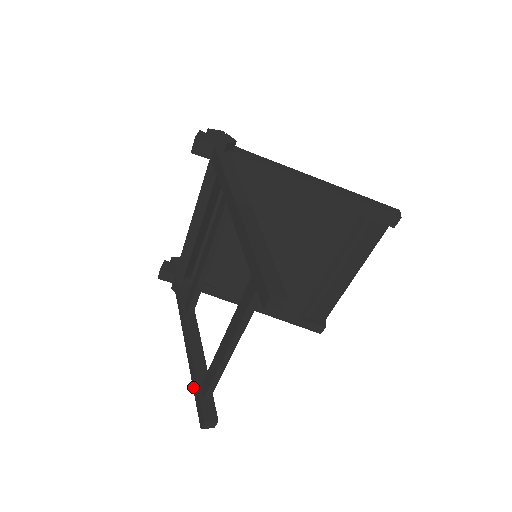
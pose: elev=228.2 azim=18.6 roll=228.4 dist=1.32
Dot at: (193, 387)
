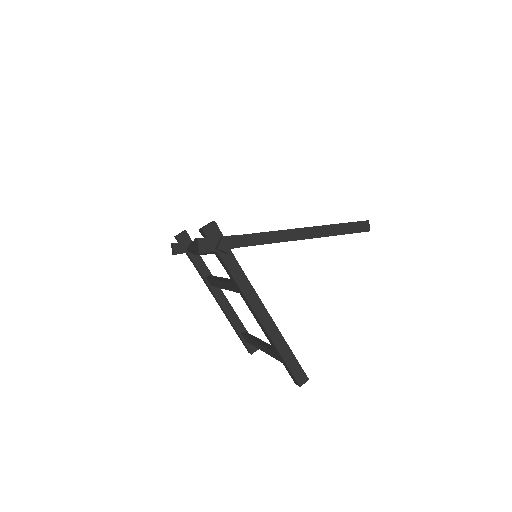
Dot at: (235, 331)
